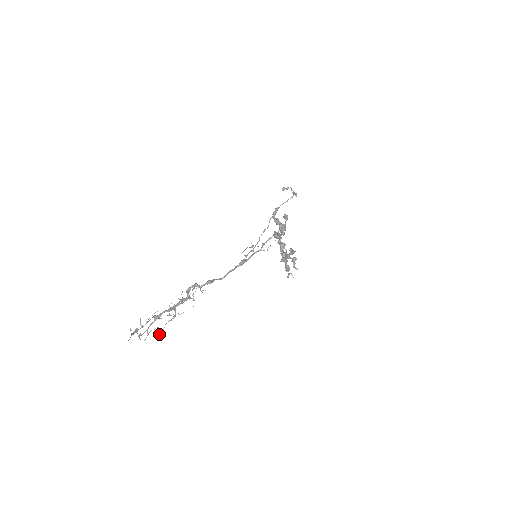
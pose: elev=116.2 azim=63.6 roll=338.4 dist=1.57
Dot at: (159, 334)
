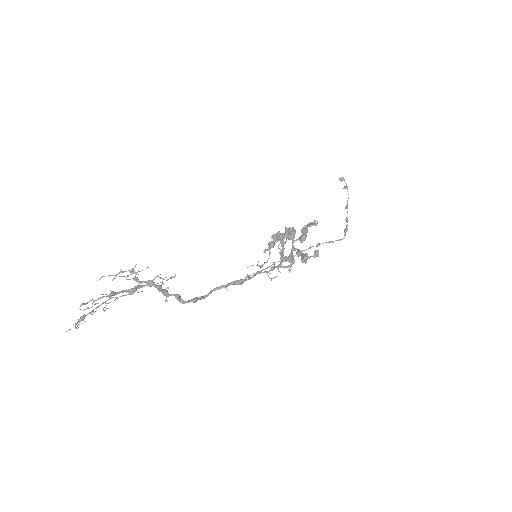
Dot at: (104, 307)
